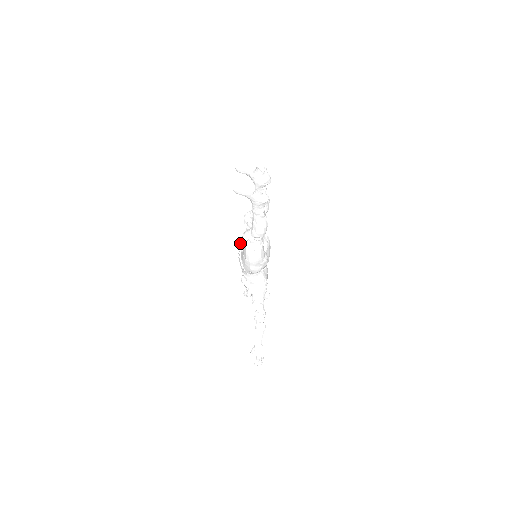
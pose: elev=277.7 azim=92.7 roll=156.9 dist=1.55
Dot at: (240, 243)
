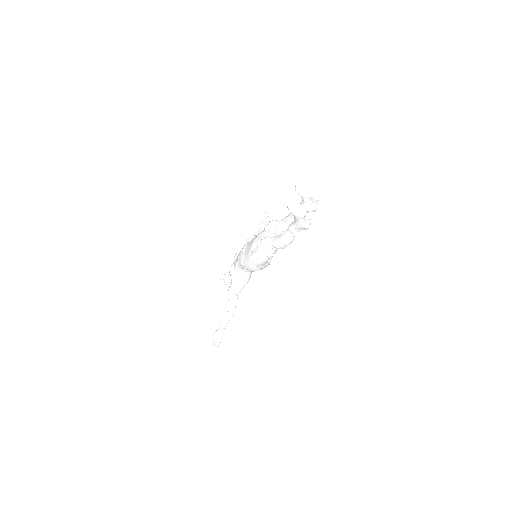
Dot at: (249, 239)
